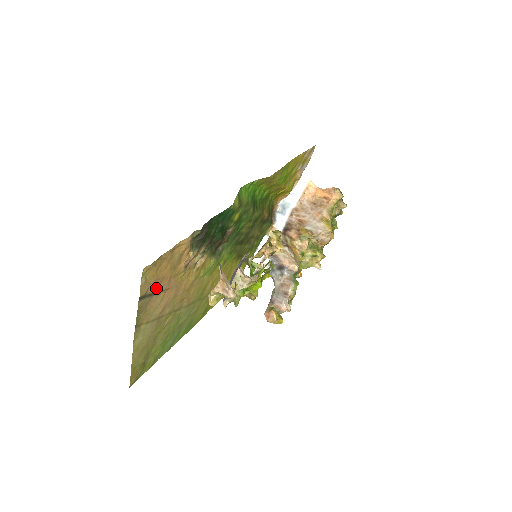
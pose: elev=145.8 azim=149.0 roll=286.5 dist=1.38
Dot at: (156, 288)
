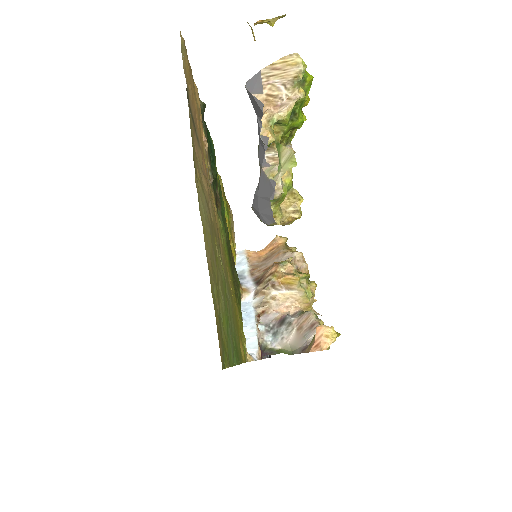
Dot at: (194, 119)
